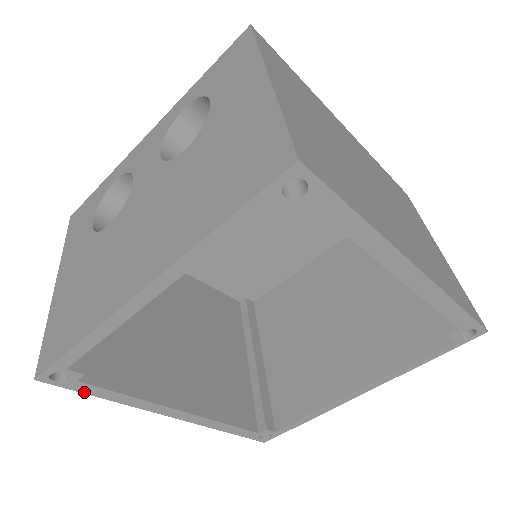
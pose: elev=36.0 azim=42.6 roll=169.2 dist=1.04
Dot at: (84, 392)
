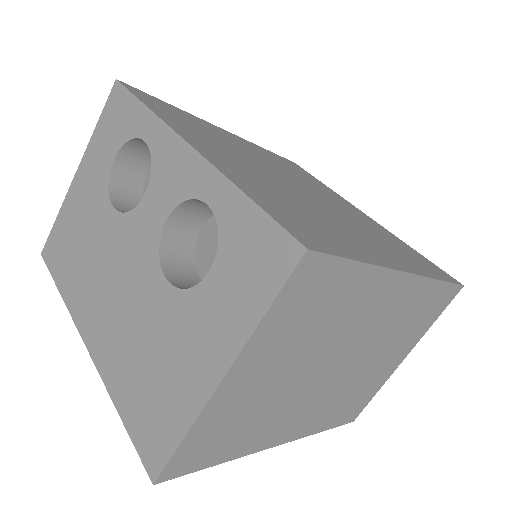
Dot at: occluded
